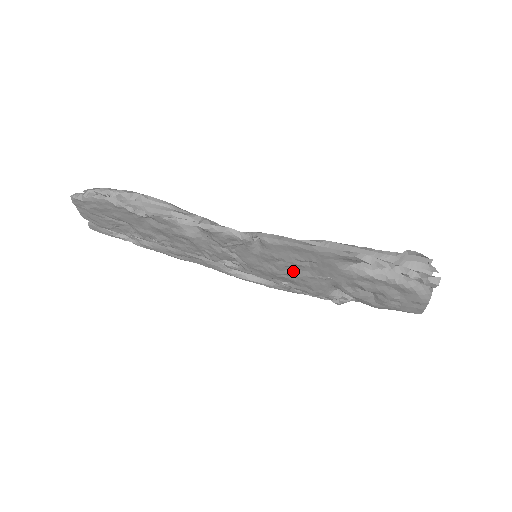
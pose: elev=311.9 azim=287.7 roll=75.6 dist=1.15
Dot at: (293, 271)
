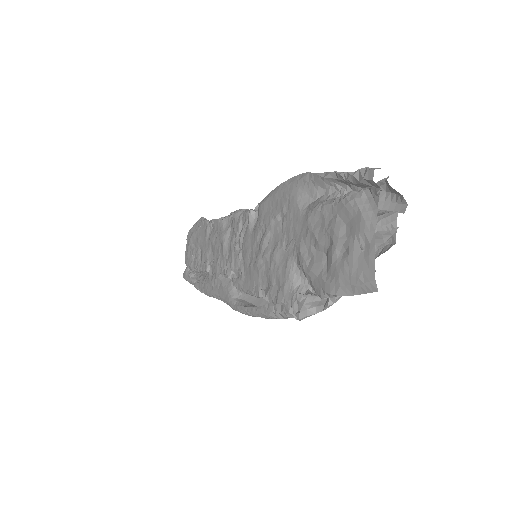
Dot at: (270, 248)
